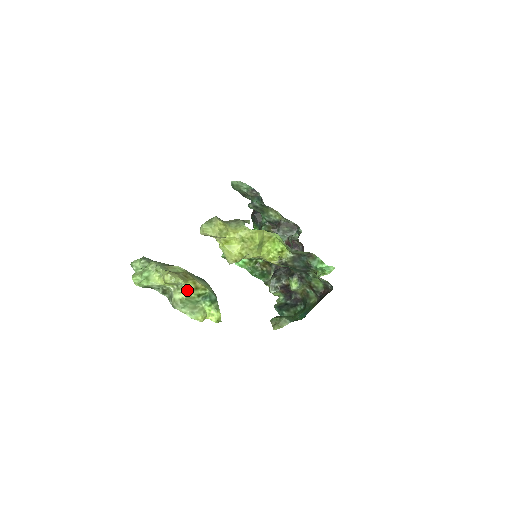
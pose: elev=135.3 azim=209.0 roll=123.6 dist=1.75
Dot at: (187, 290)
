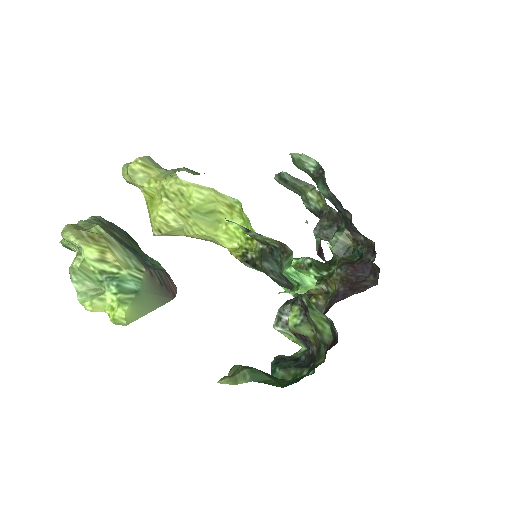
Dot at: (84, 257)
